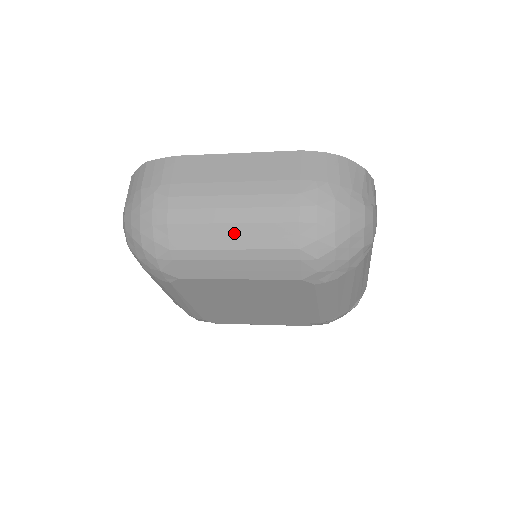
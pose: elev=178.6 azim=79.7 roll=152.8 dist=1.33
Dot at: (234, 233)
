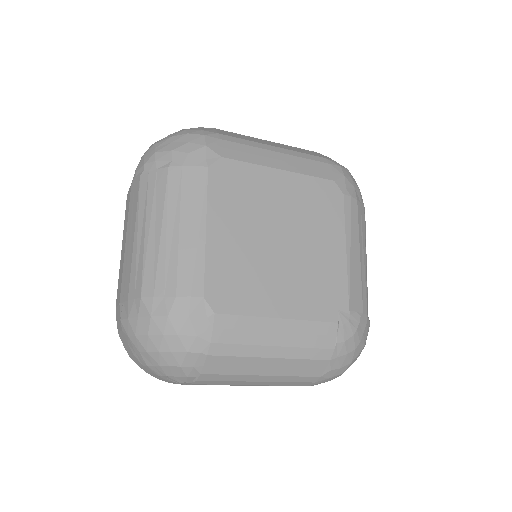
Dot at: (272, 143)
